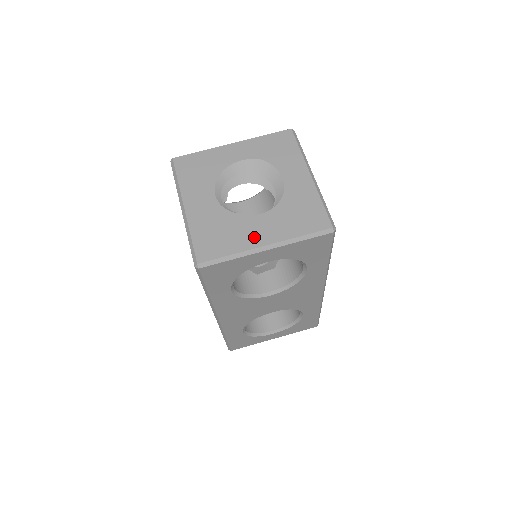
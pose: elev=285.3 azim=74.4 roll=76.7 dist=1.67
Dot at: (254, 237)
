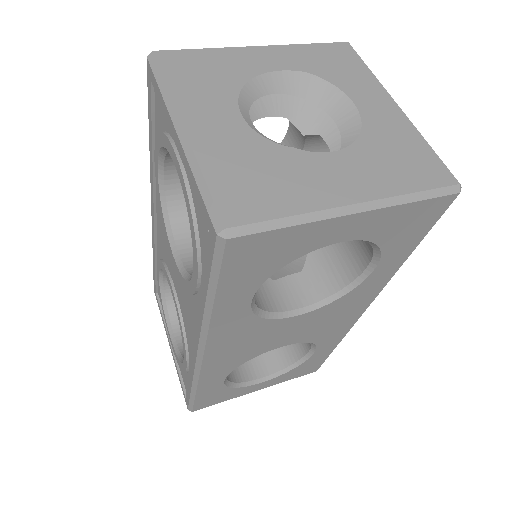
Dot at: (329, 188)
